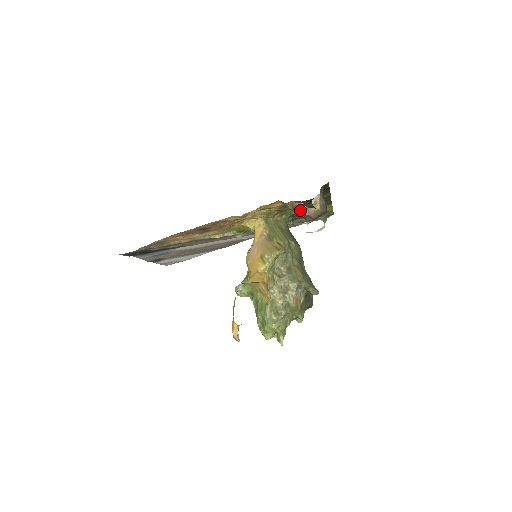
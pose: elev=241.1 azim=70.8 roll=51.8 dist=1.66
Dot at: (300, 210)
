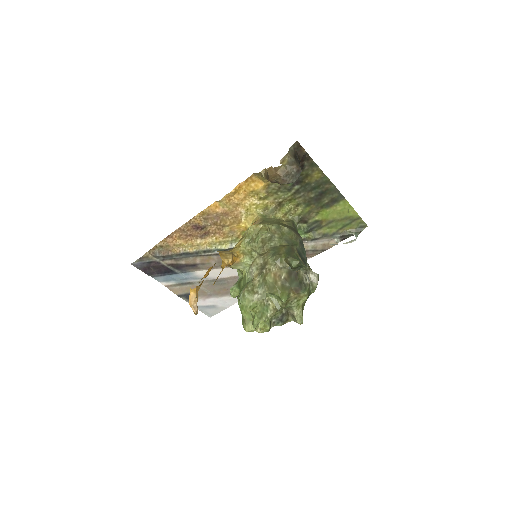
Dot at: (269, 173)
